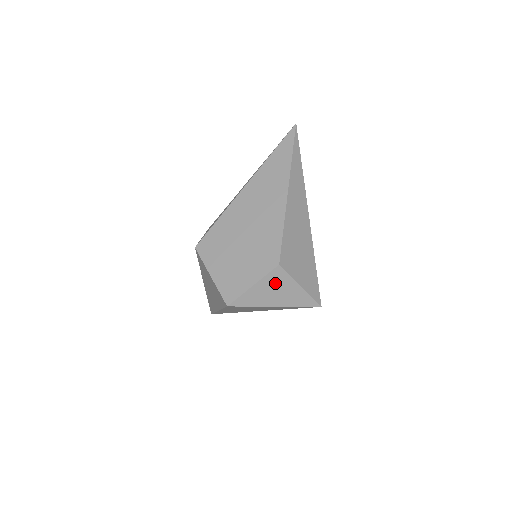
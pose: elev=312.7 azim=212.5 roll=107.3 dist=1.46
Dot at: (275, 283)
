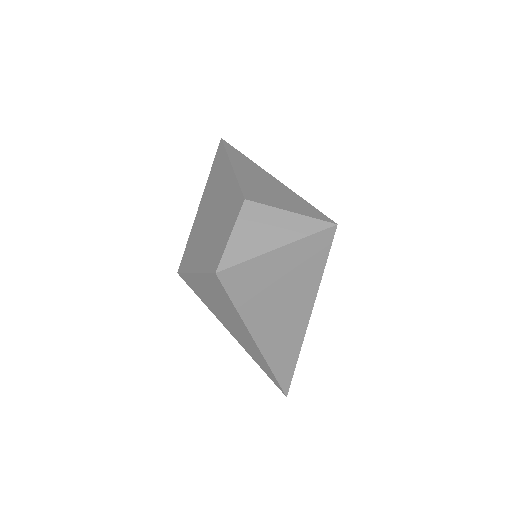
Dot at: (255, 221)
